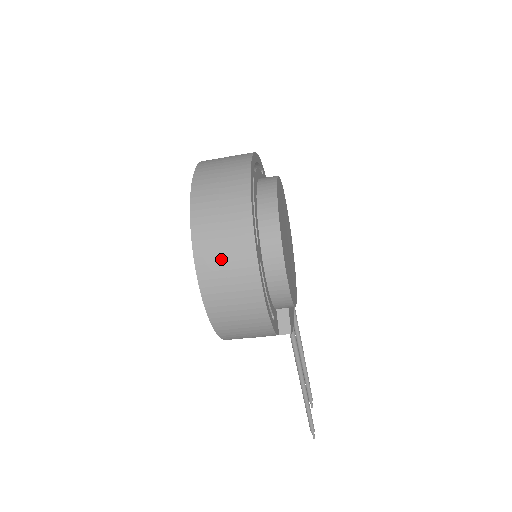
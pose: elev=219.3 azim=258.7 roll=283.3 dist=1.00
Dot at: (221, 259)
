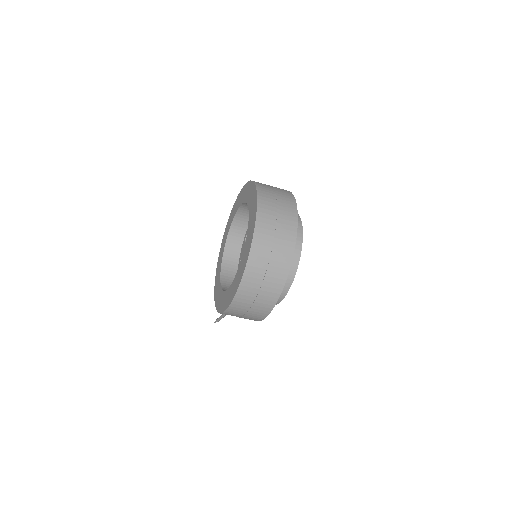
Dot at: (255, 296)
